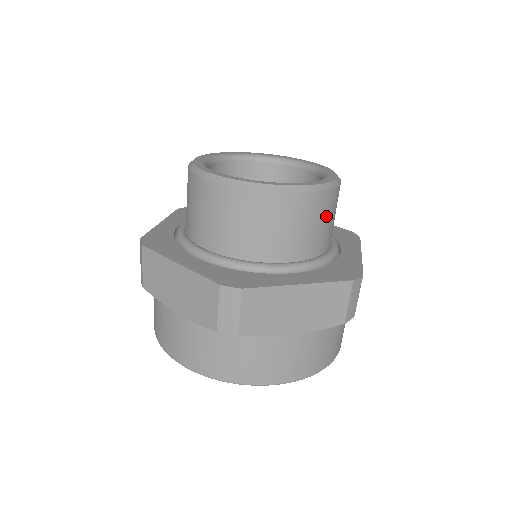
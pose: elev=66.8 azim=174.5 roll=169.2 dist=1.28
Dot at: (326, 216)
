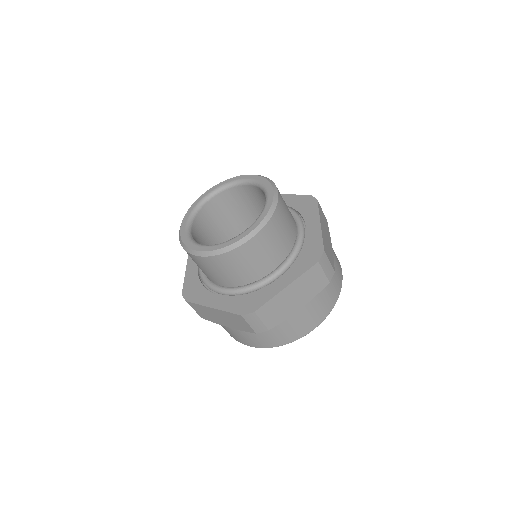
Dot at: (235, 265)
